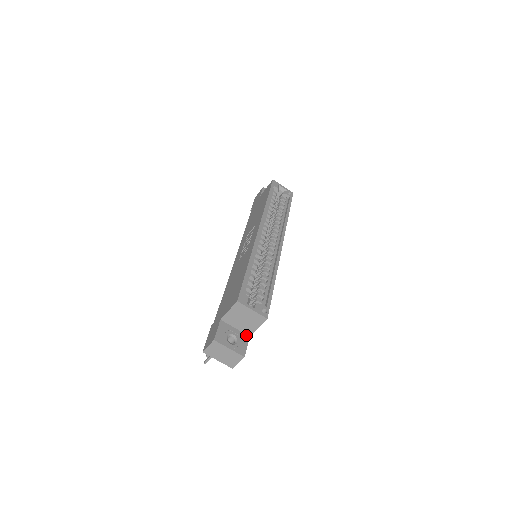
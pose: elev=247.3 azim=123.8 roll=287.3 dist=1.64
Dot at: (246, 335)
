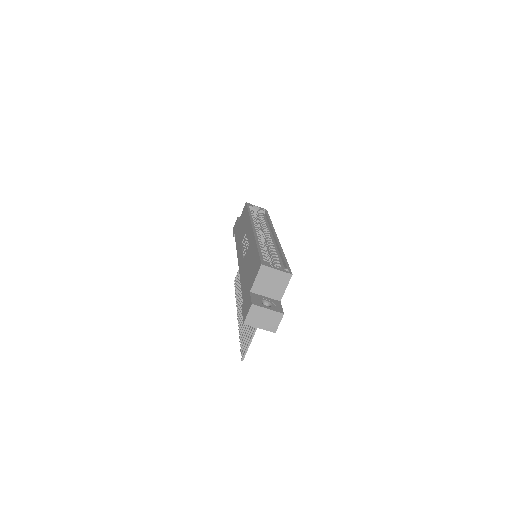
Dot at: (277, 301)
